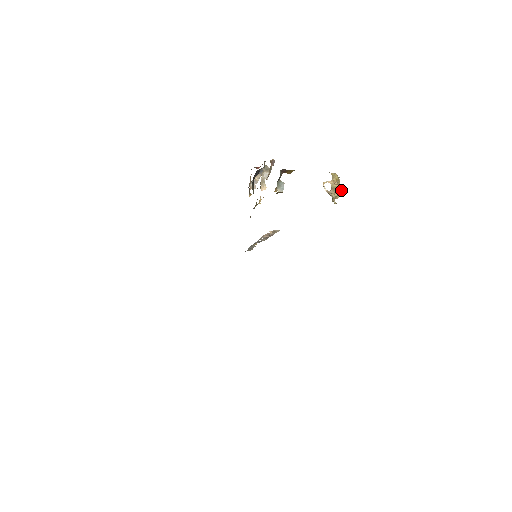
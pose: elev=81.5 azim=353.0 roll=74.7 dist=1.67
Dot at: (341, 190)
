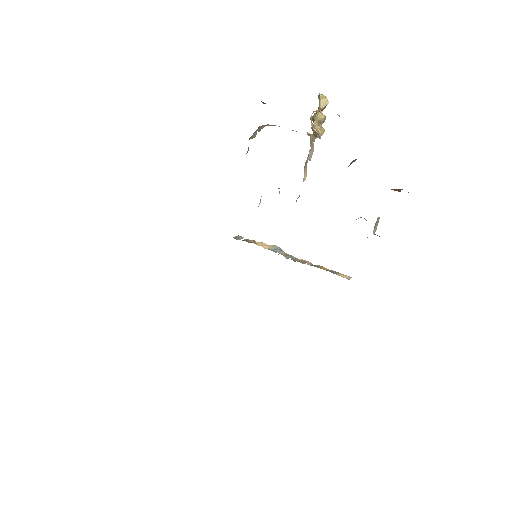
Dot at: (323, 122)
